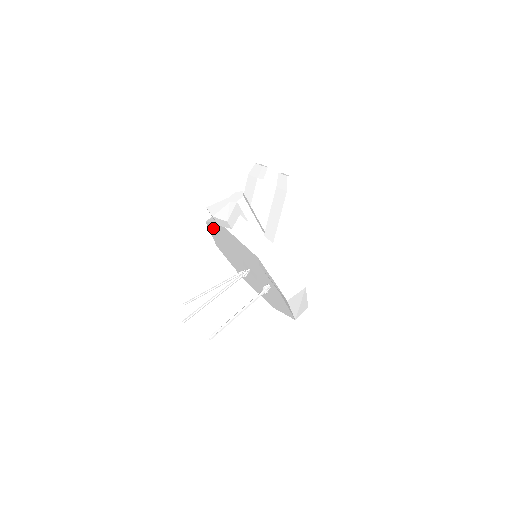
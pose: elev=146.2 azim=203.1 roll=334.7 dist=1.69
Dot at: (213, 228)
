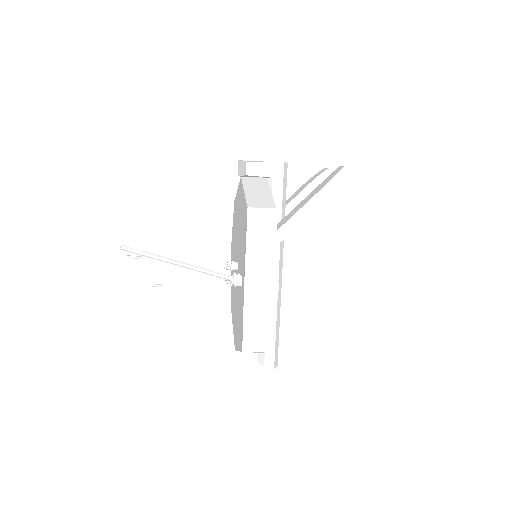
Dot at: occluded
